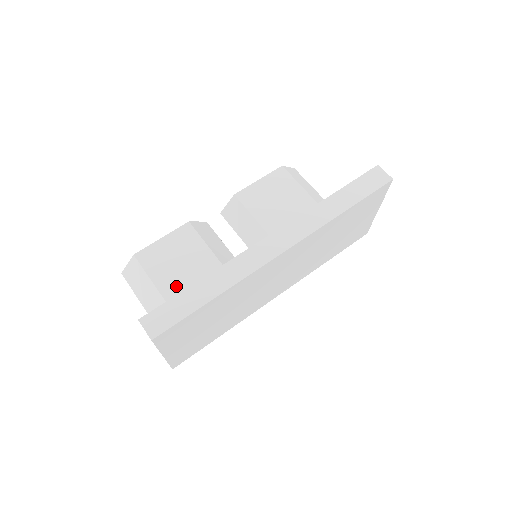
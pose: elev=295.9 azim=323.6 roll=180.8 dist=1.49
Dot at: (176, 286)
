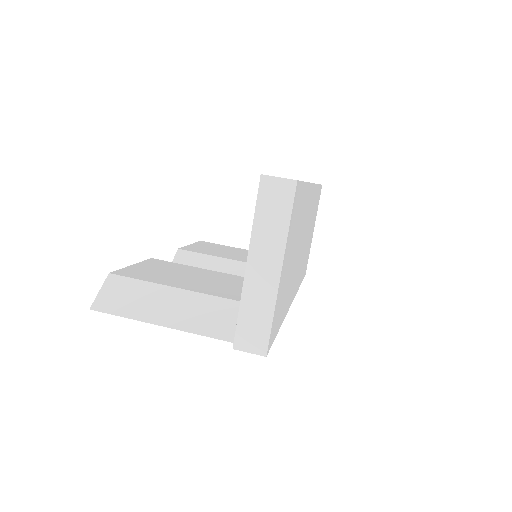
Dot at: (195, 284)
